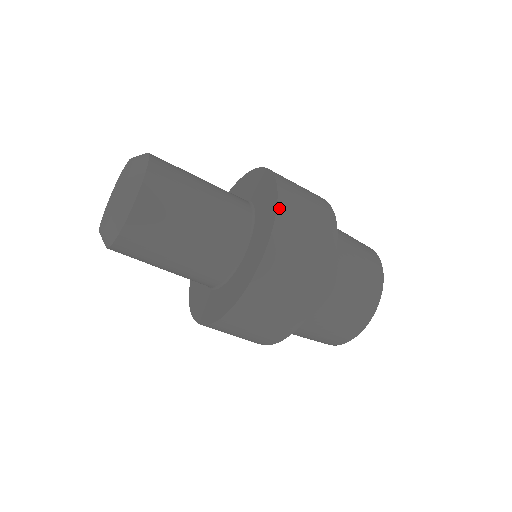
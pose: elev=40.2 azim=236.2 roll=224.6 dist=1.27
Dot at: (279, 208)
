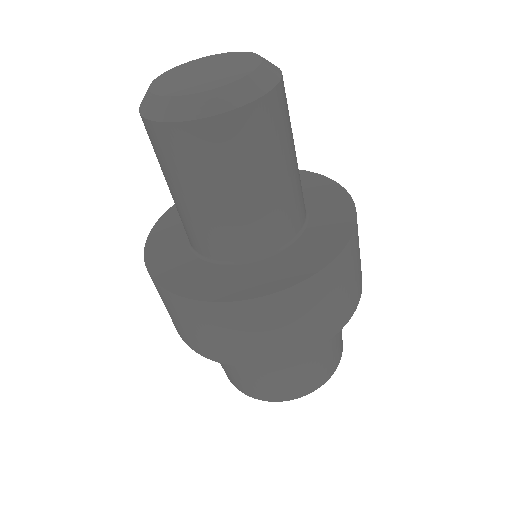
Dot at: (333, 263)
